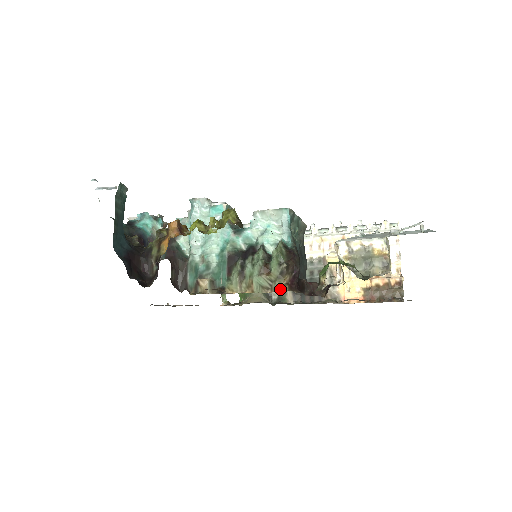
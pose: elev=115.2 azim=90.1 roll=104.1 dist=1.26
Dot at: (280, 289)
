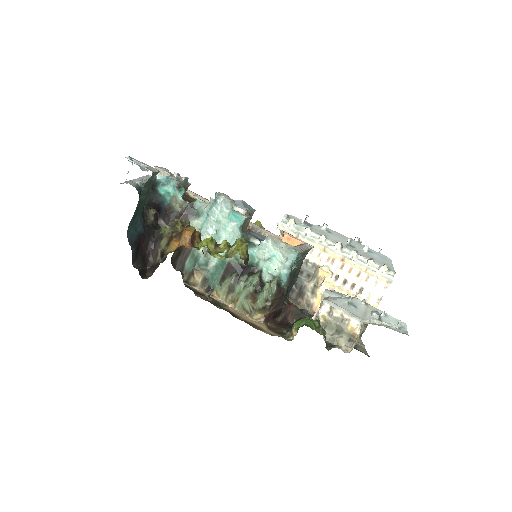
Dot at: (257, 318)
